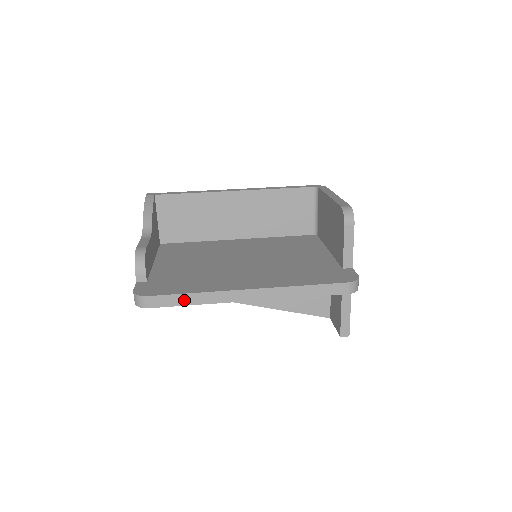
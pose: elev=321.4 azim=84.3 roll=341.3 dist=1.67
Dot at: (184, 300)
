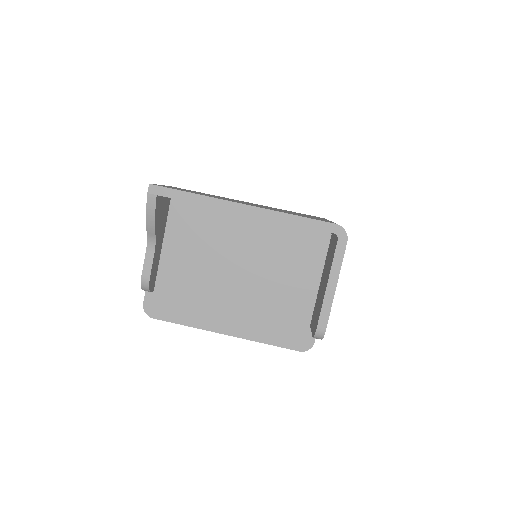
Dot at: occluded
